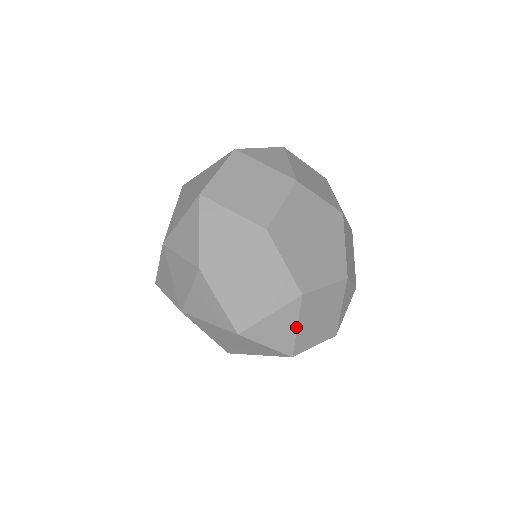
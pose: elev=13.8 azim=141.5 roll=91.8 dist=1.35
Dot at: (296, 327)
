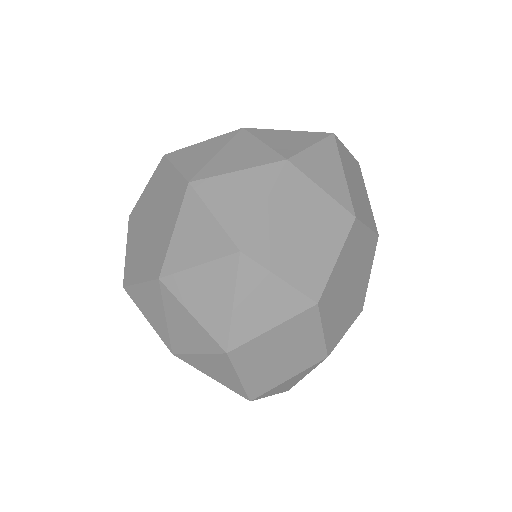
Dot at: occluded
